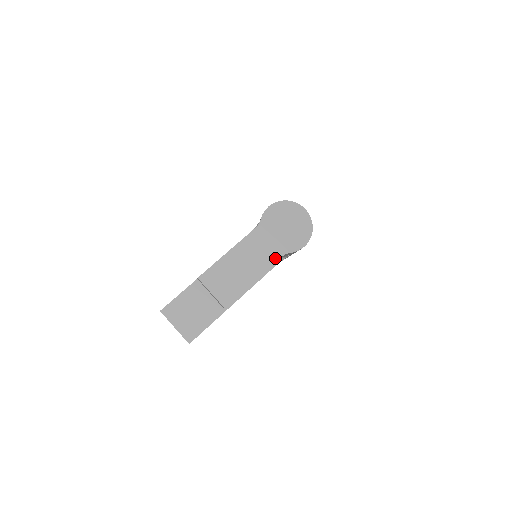
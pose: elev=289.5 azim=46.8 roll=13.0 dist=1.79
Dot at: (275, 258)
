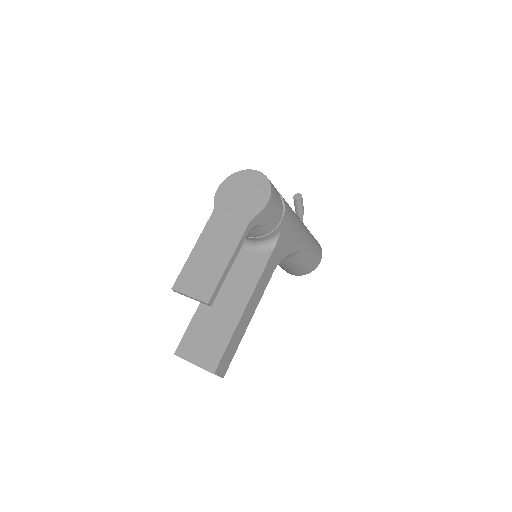
Dot at: (242, 229)
